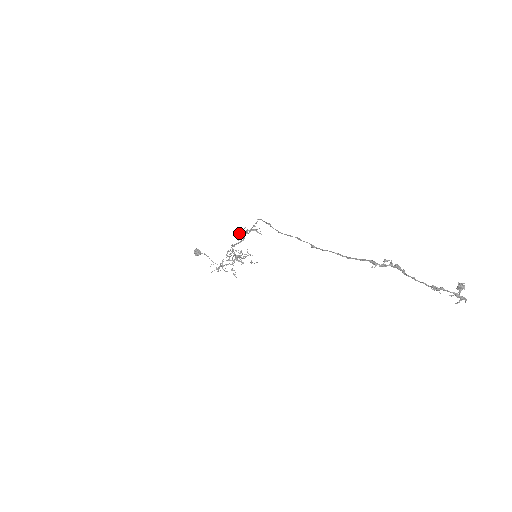
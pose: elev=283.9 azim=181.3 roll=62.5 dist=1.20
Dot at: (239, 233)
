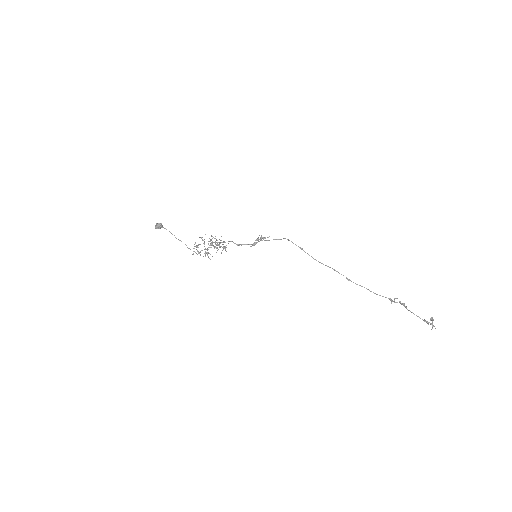
Dot at: (255, 240)
